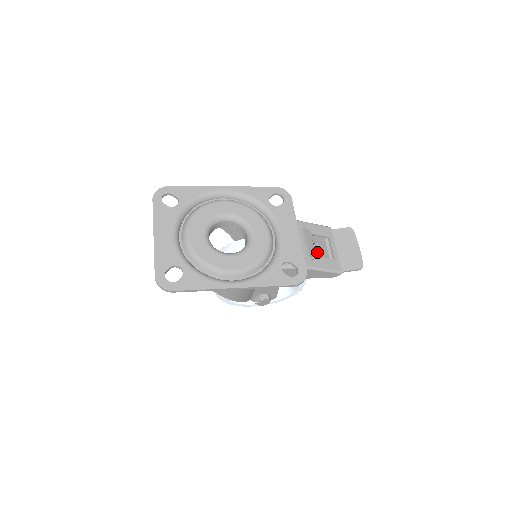
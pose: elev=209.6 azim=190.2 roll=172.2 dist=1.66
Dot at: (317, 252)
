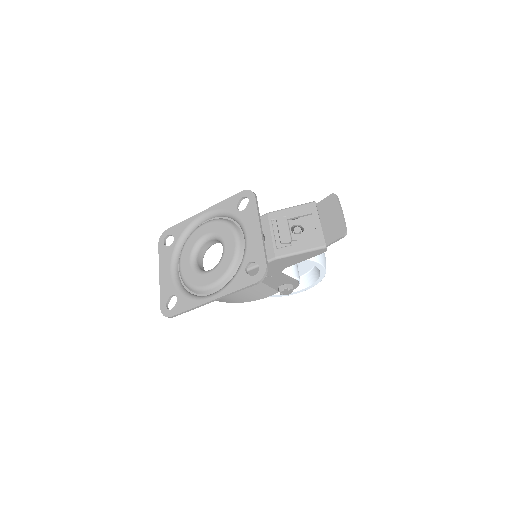
Dot at: (297, 235)
